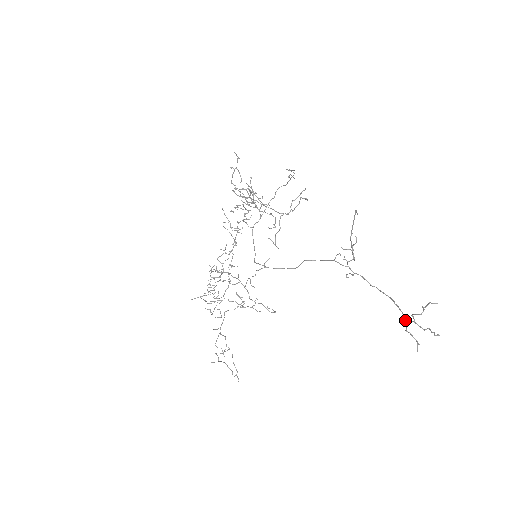
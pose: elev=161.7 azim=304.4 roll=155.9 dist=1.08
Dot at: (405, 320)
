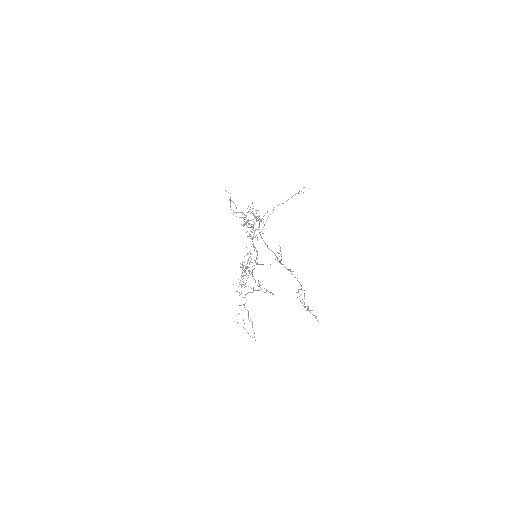
Dot at: occluded
